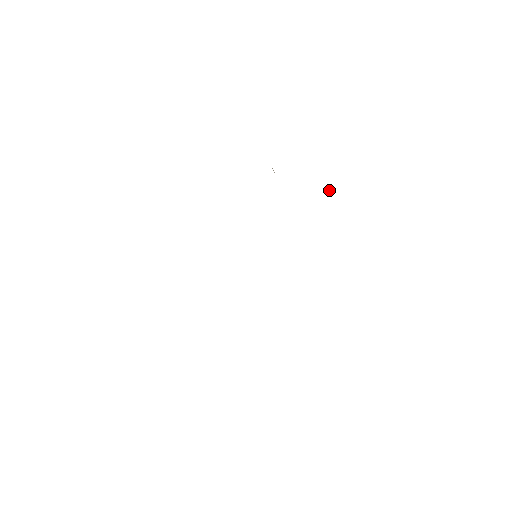
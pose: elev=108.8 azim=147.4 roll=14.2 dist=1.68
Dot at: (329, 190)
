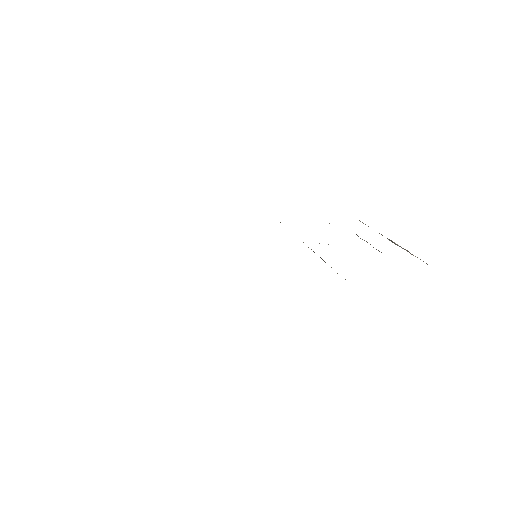
Dot at: (394, 242)
